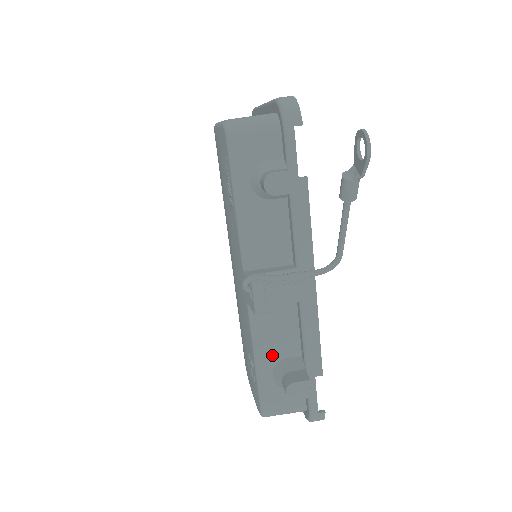
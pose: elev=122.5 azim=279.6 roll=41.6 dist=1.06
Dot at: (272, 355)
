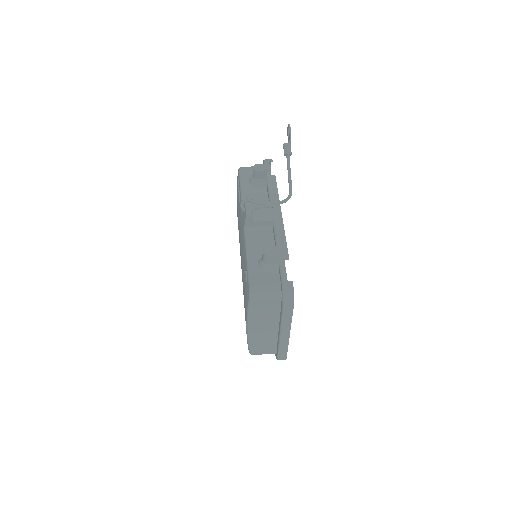
Dot at: (258, 254)
